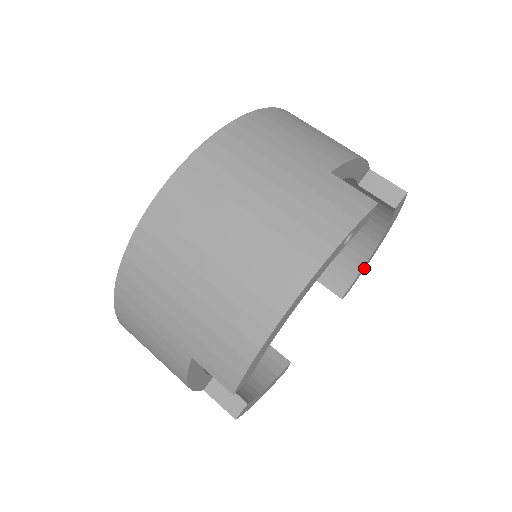
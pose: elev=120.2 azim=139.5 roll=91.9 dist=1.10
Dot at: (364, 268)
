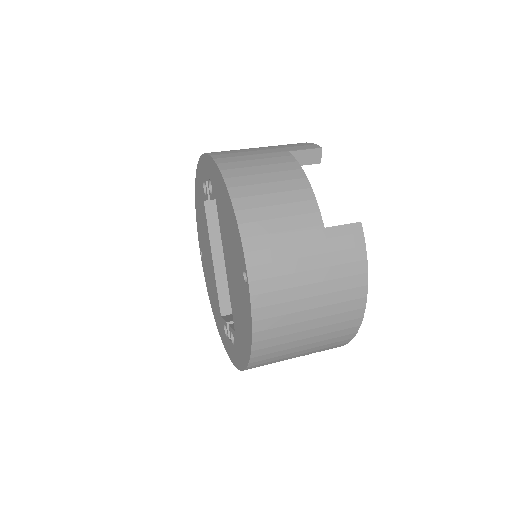
Dot at: occluded
